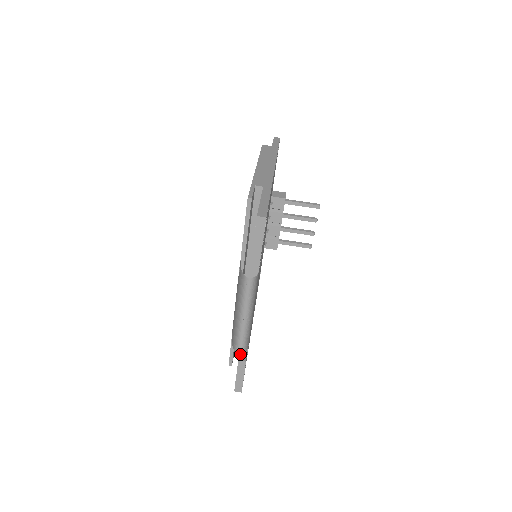
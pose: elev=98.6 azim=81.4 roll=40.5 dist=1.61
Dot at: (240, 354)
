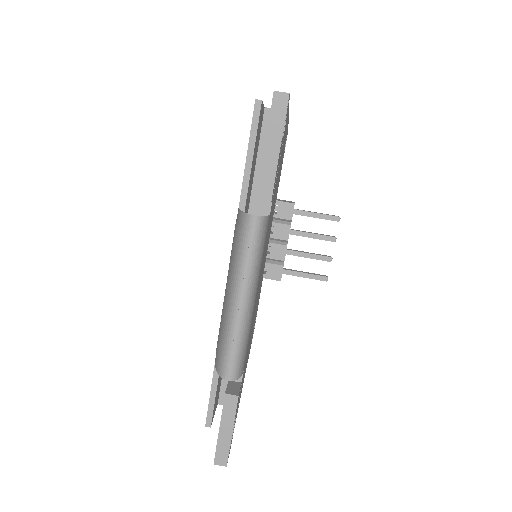
Dot at: (229, 379)
